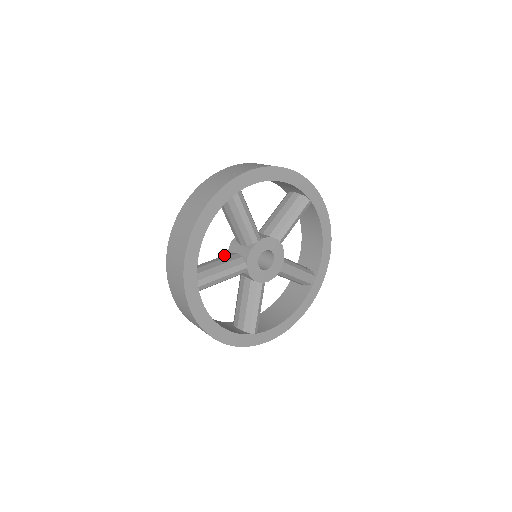
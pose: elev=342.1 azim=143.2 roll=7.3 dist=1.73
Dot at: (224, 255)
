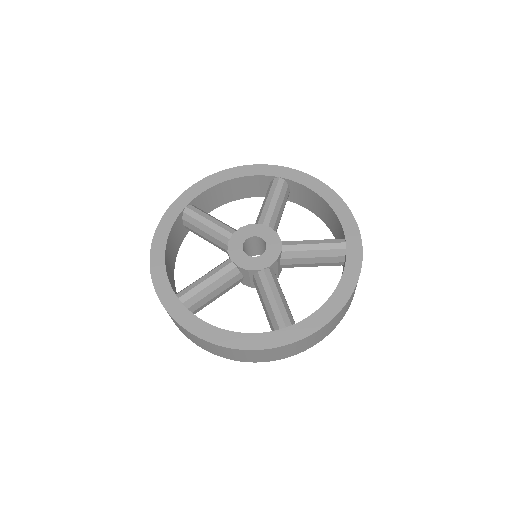
Dot at: occluded
